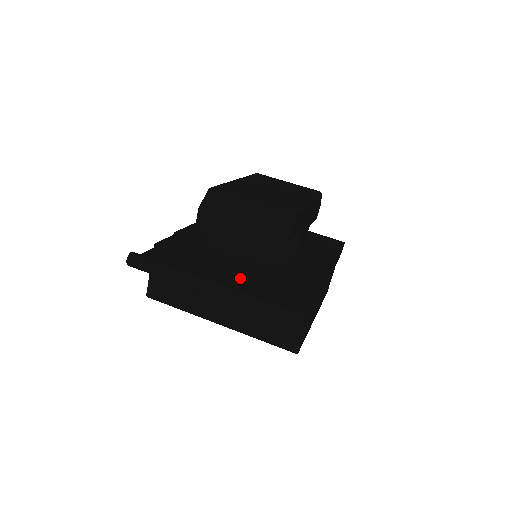
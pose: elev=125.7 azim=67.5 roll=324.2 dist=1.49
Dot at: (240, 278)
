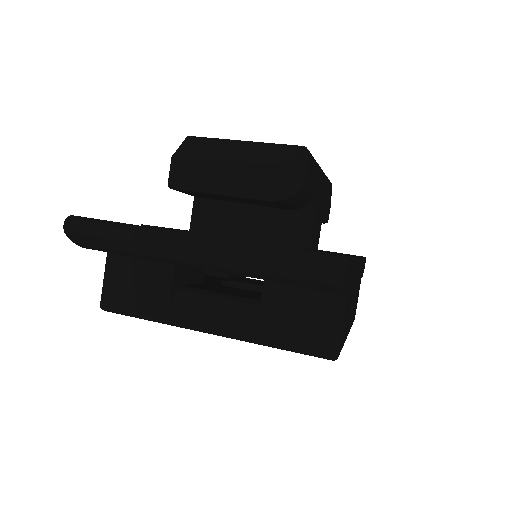
Dot at: occluded
